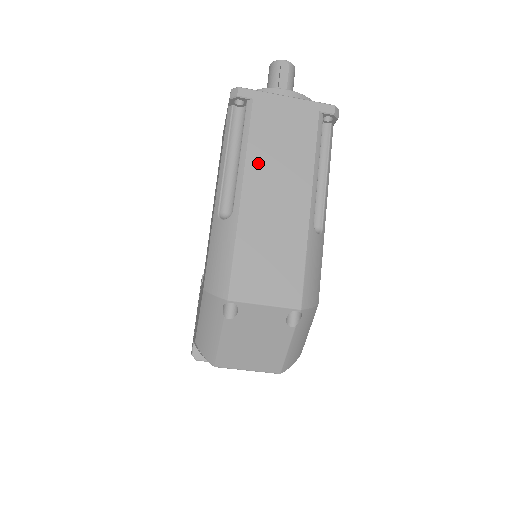
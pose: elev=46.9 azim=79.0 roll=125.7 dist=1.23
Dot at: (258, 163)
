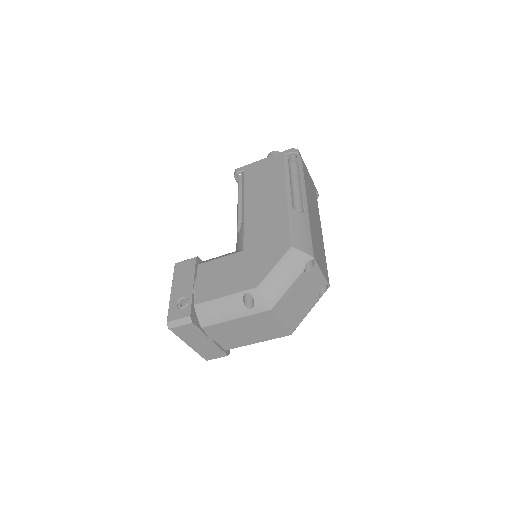
Dot at: (308, 194)
